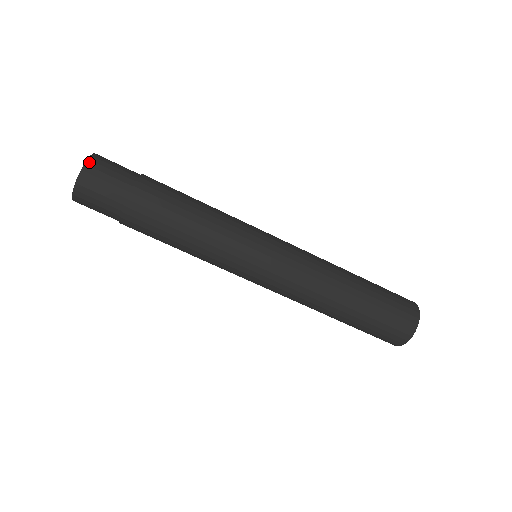
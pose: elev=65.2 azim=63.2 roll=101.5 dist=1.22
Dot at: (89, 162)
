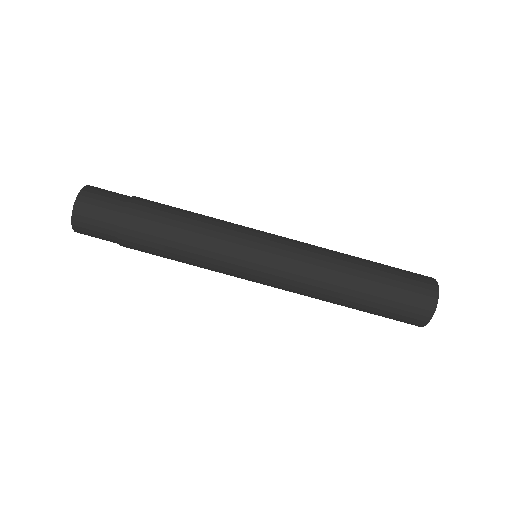
Dot at: occluded
